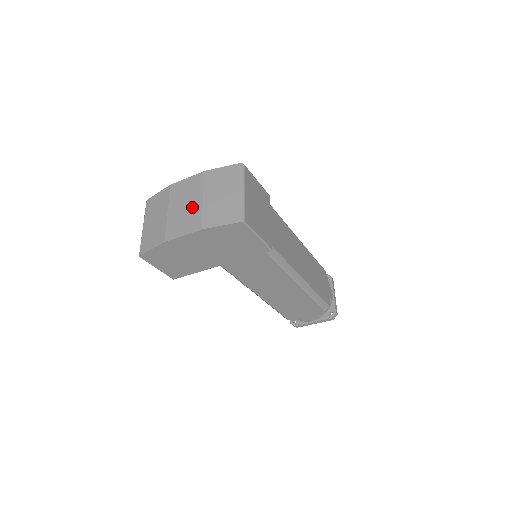
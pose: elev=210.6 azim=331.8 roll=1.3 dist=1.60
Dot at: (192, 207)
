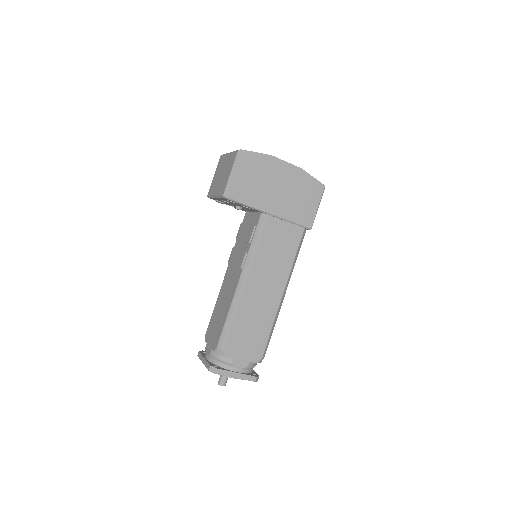
Dot at: occluded
